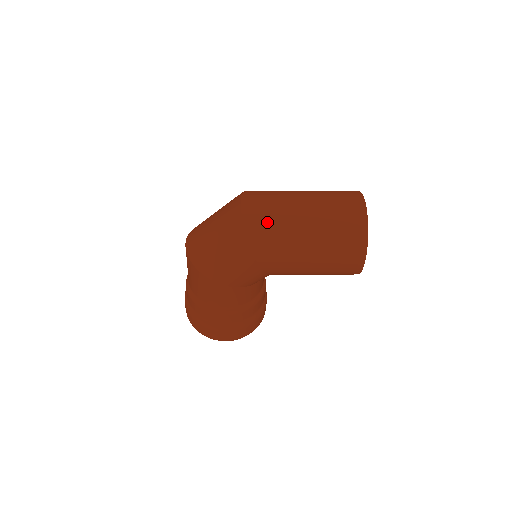
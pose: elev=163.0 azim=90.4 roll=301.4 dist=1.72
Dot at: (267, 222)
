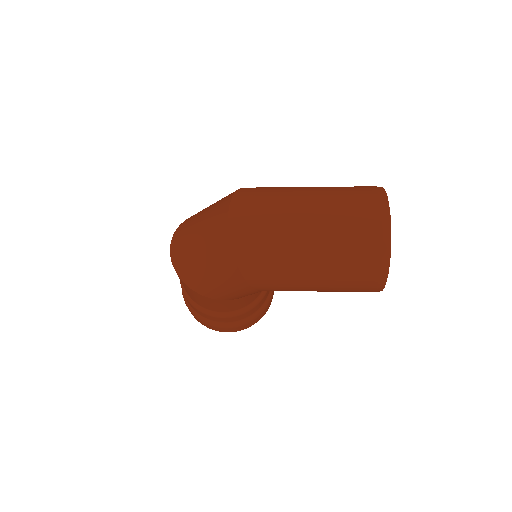
Dot at: (261, 245)
